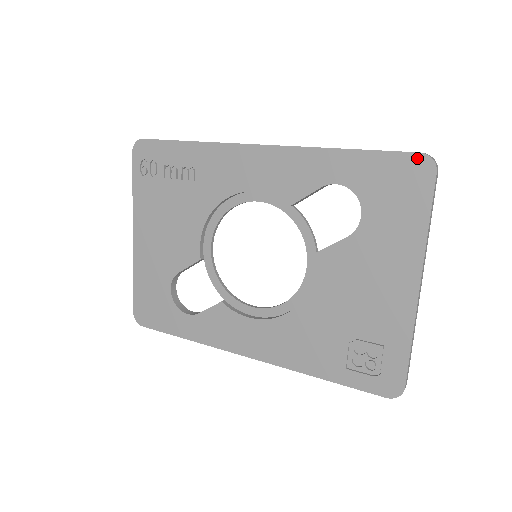
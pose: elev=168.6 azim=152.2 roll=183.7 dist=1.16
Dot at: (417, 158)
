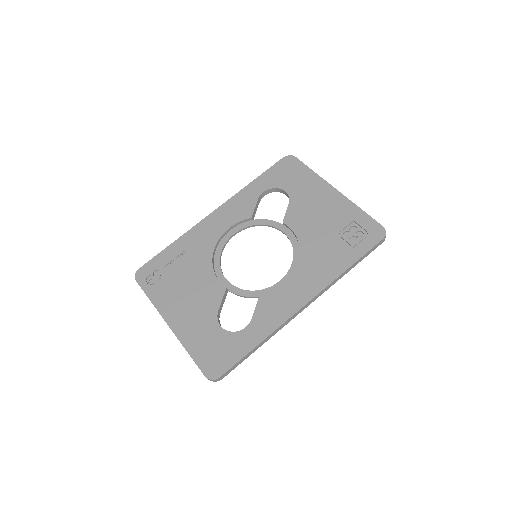
Dot at: (284, 159)
